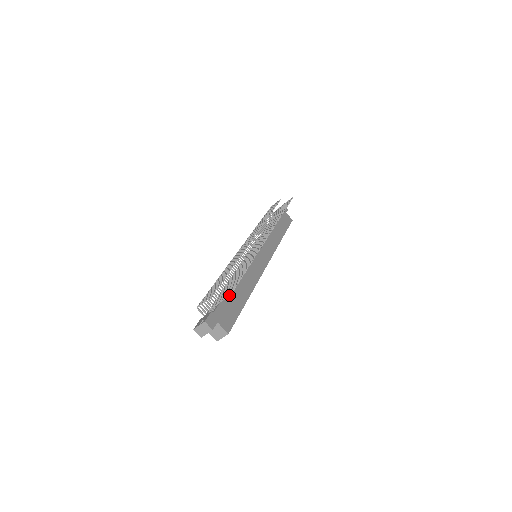
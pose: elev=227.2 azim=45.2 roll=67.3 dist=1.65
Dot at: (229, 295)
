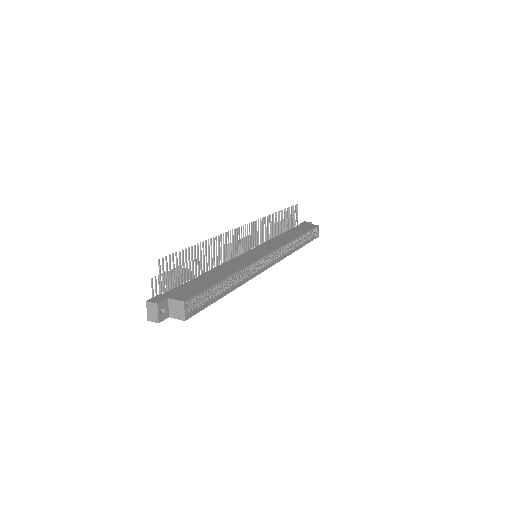
Dot at: (158, 262)
